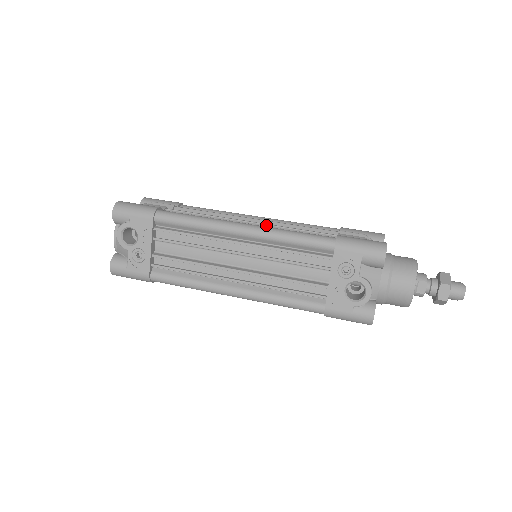
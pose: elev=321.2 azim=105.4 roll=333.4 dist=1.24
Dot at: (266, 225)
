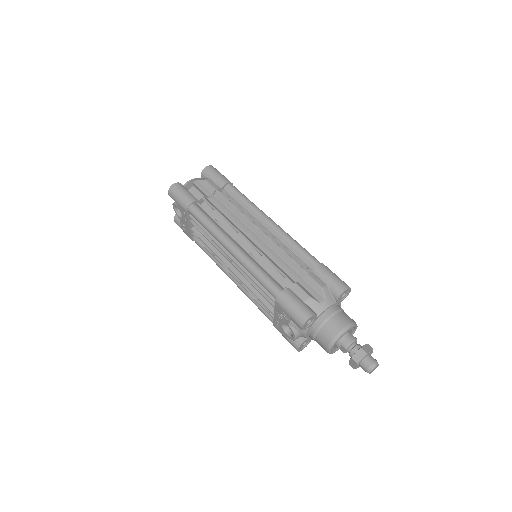
Dot at: (254, 248)
